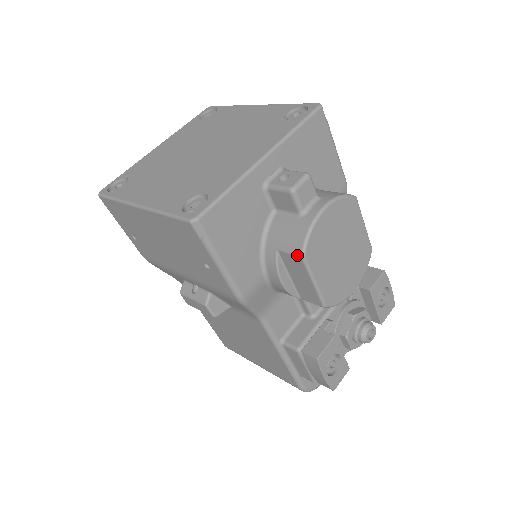
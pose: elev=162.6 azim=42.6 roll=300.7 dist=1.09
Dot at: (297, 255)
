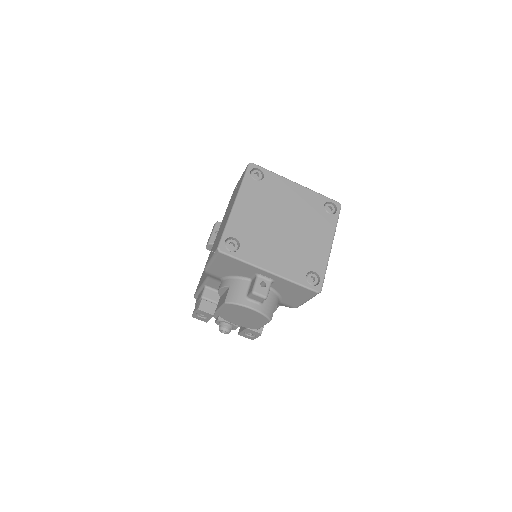
Dot at: (226, 299)
